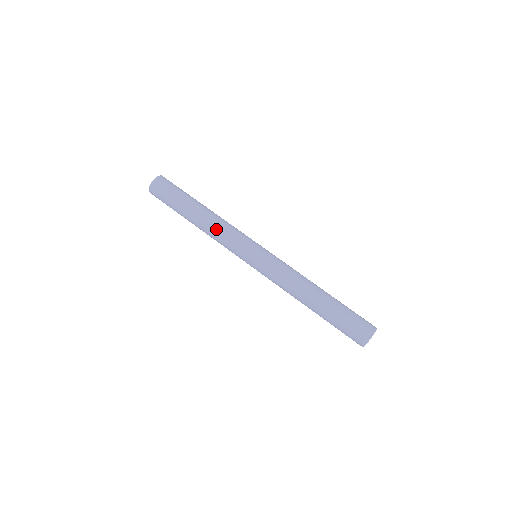
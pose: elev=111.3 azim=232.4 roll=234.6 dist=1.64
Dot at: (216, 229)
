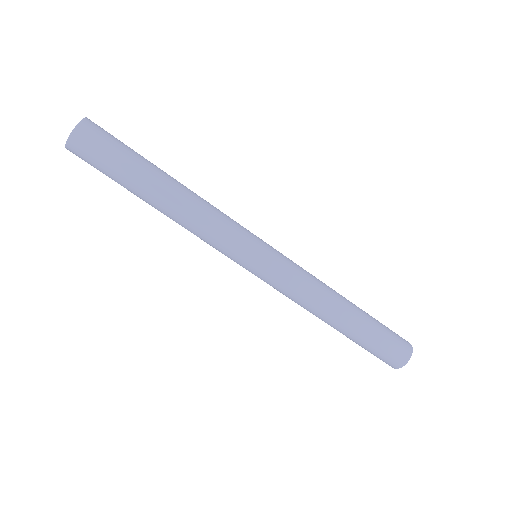
Dot at: occluded
